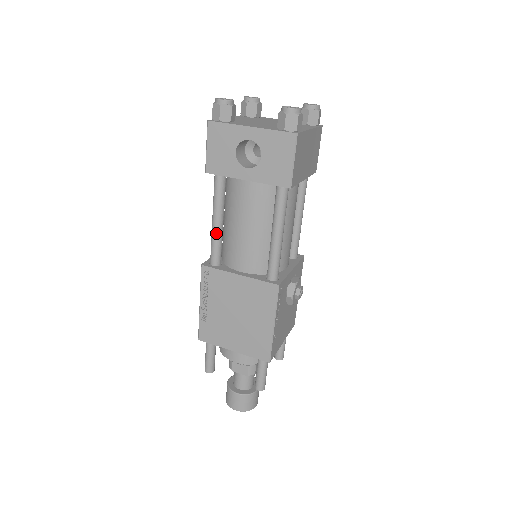
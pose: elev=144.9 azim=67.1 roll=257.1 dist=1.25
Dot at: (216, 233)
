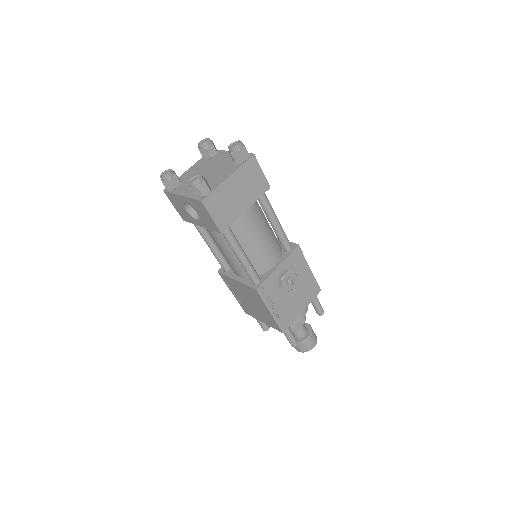
Dot at: (213, 253)
